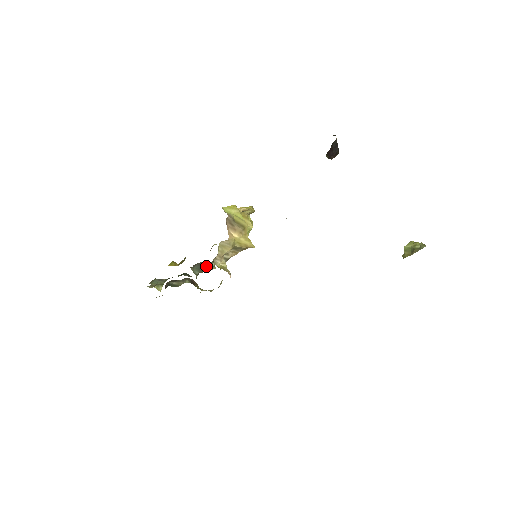
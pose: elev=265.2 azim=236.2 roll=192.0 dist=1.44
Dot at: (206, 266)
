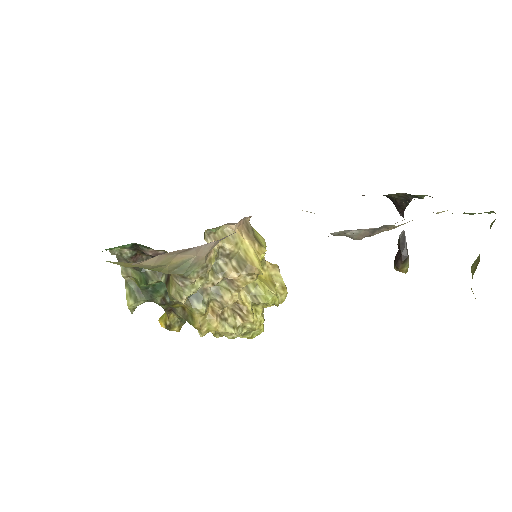
Dot at: (196, 294)
